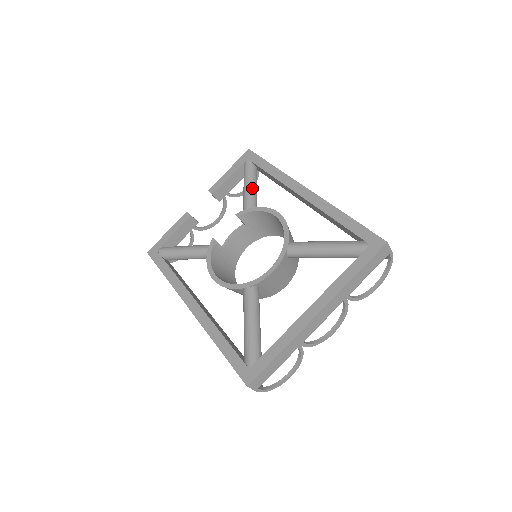
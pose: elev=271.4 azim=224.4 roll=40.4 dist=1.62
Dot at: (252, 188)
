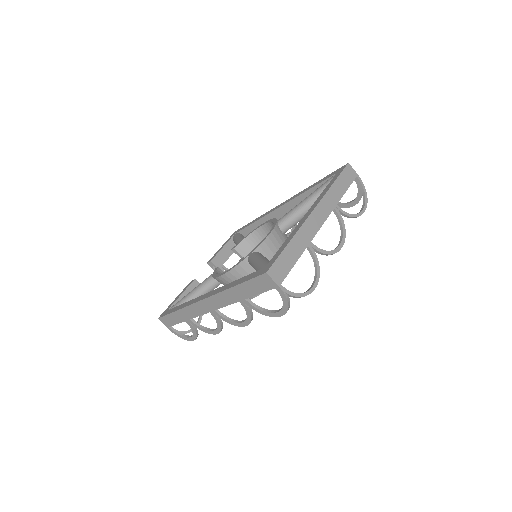
Dot at: occluded
